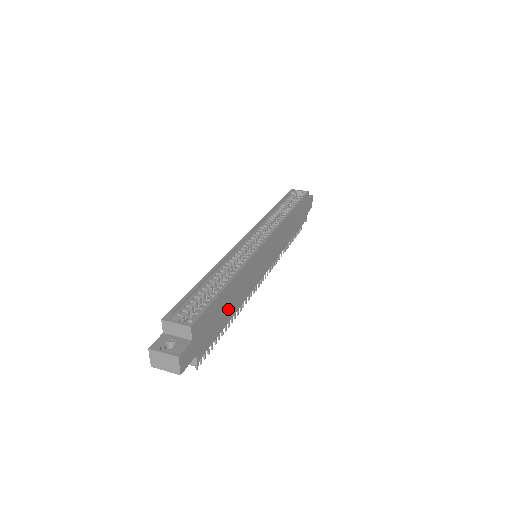
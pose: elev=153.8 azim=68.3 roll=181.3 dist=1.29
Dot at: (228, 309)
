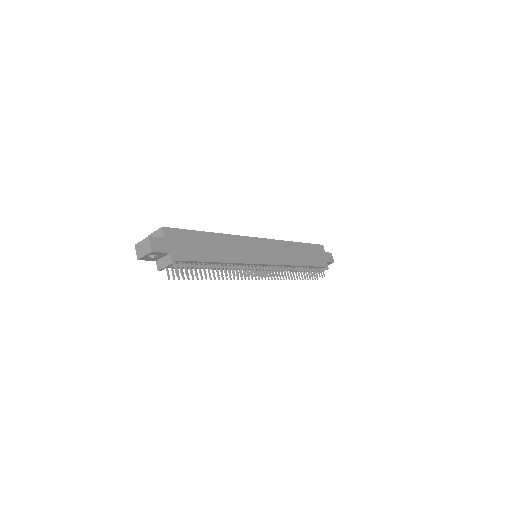
Dot at: (210, 251)
